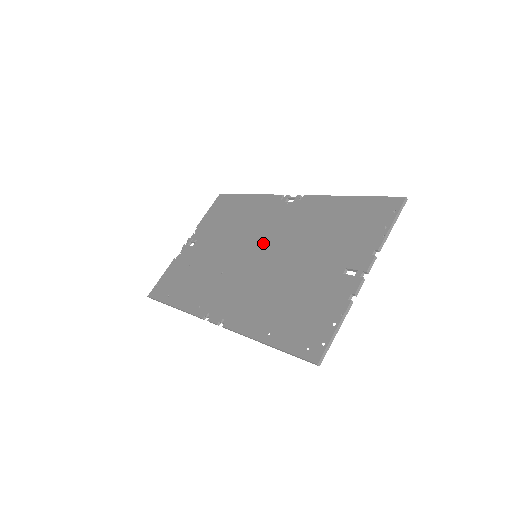
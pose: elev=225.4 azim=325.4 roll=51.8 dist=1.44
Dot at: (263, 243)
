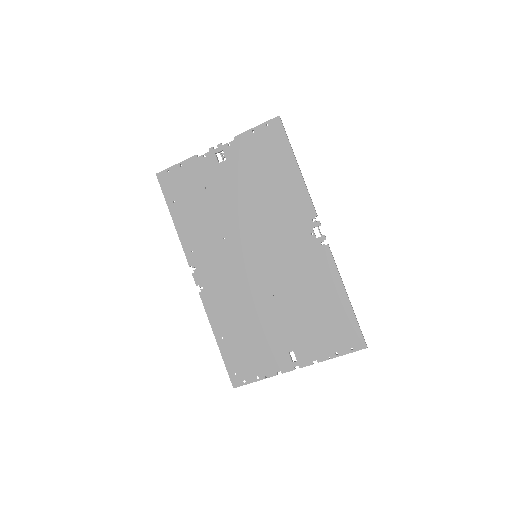
Dot at: (268, 252)
